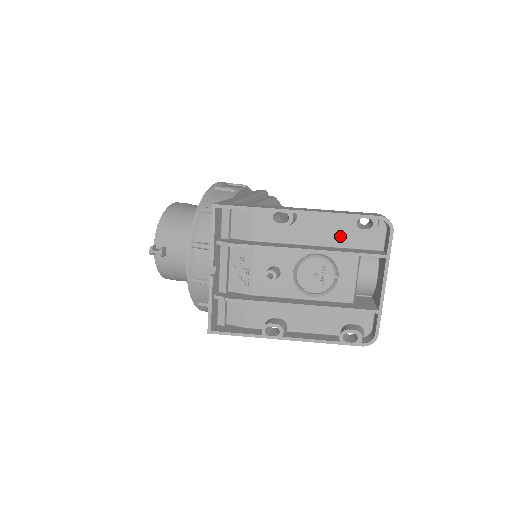
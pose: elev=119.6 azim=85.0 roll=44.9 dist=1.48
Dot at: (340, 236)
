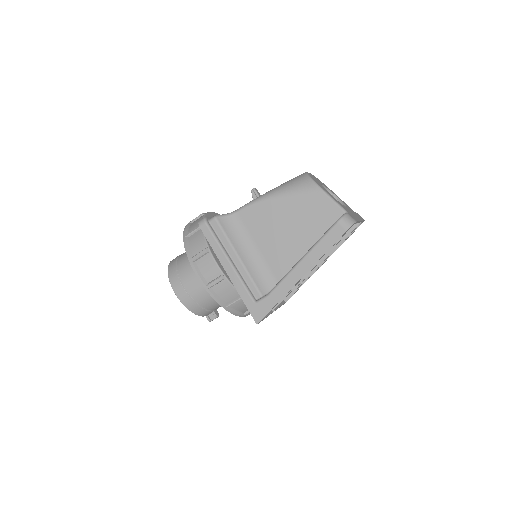
Dot at: occluded
